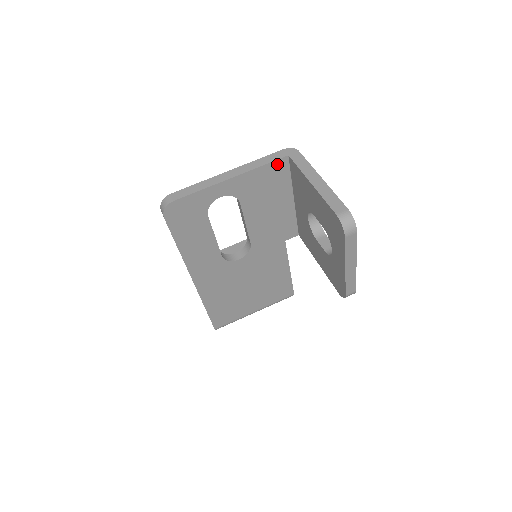
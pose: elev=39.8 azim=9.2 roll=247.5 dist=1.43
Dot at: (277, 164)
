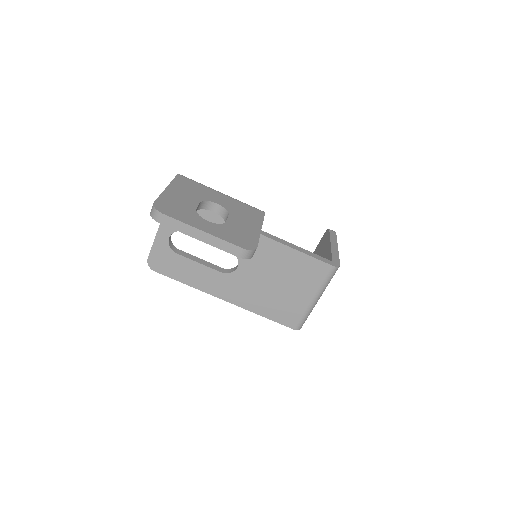
Dot at: occluded
